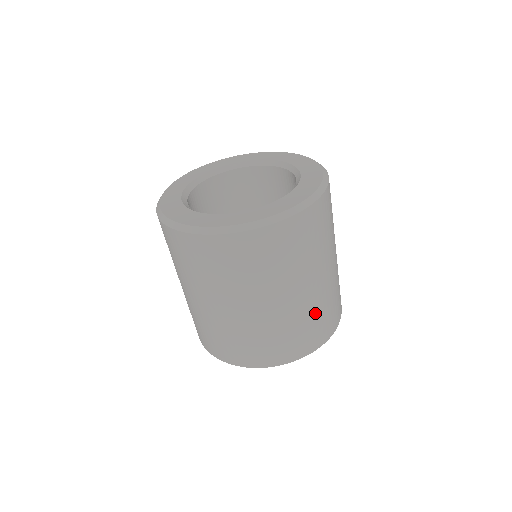
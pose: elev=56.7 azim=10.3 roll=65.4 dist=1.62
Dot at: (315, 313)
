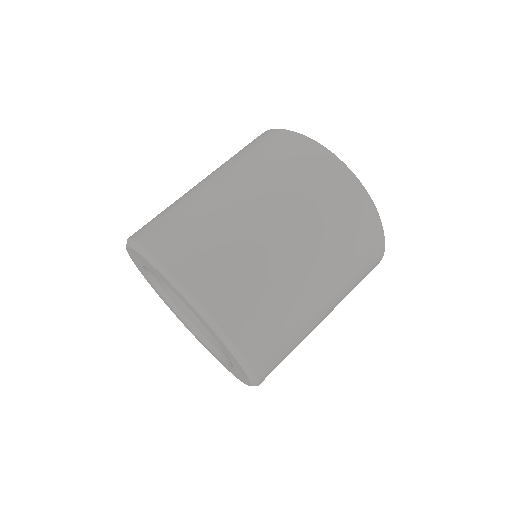
Dot at: (298, 343)
